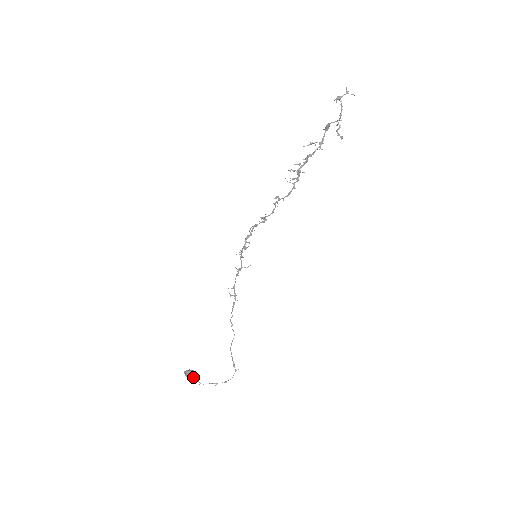
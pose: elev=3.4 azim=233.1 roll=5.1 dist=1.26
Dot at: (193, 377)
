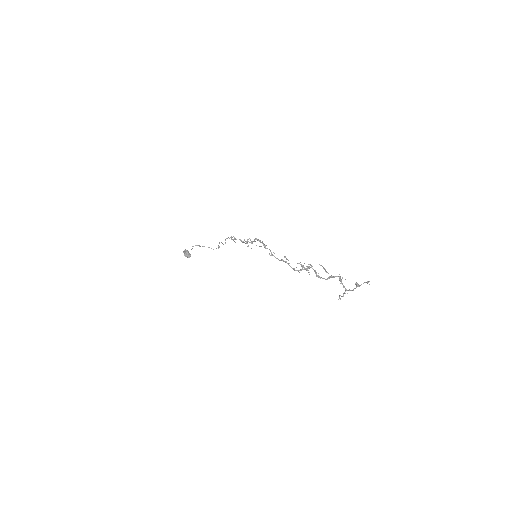
Dot at: occluded
